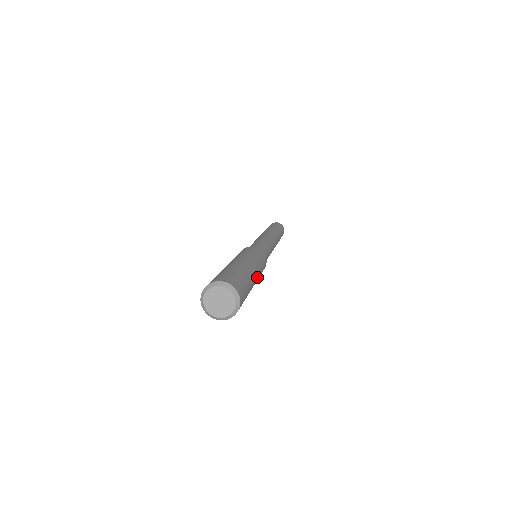
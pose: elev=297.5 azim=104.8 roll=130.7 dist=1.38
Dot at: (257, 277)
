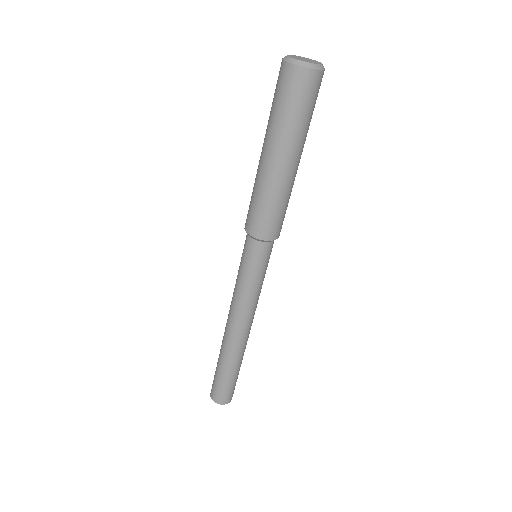
Dot at: (293, 176)
